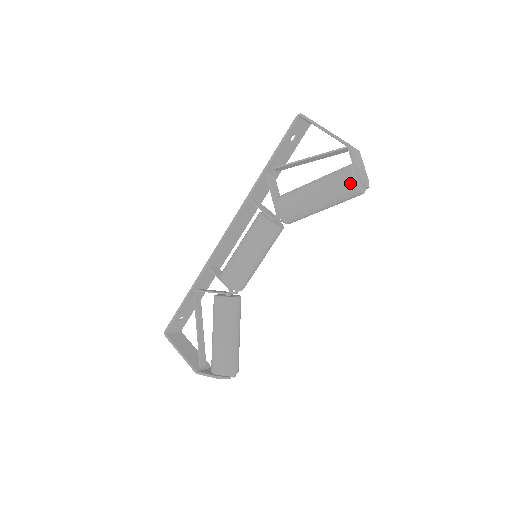
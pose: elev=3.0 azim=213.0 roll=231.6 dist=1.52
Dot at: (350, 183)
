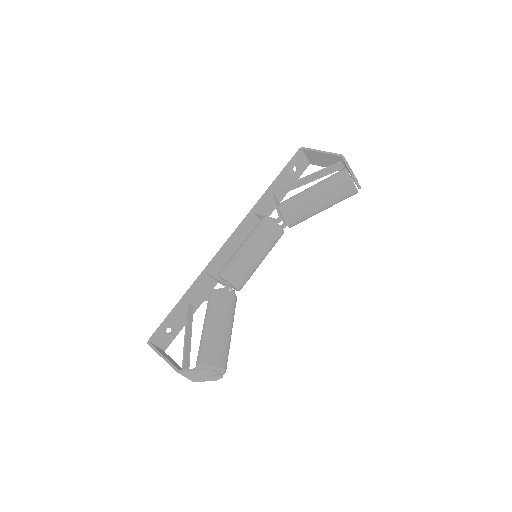
Dot at: (345, 177)
